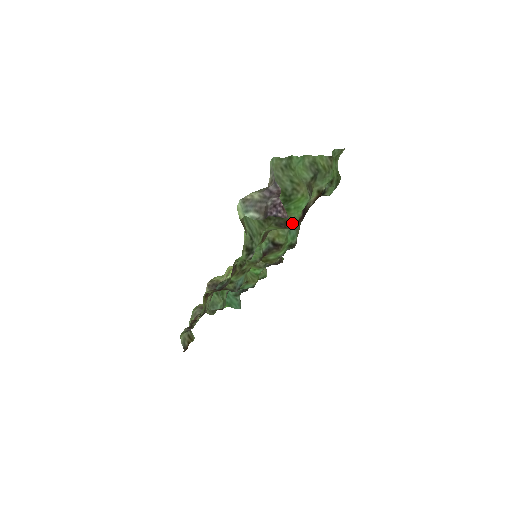
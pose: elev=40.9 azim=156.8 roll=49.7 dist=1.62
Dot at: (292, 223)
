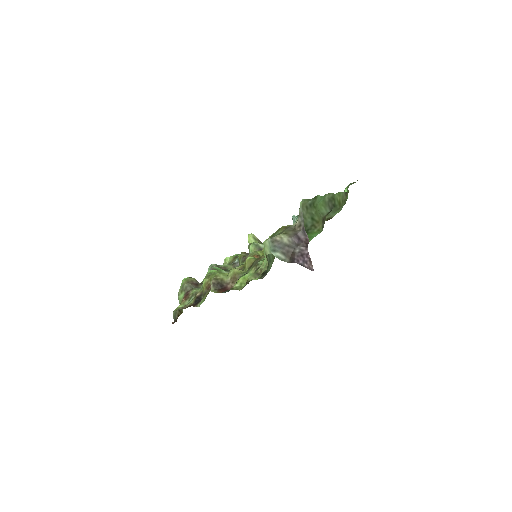
Dot at: occluded
